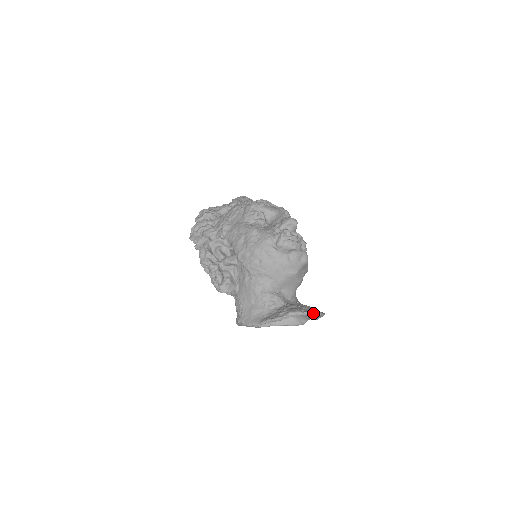
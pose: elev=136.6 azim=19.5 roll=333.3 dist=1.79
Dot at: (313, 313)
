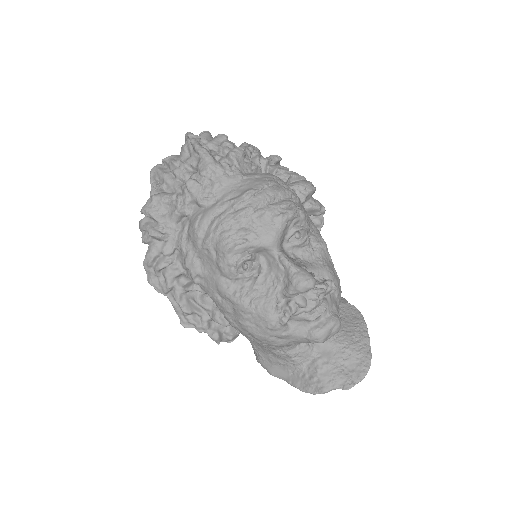
Dot at: occluded
